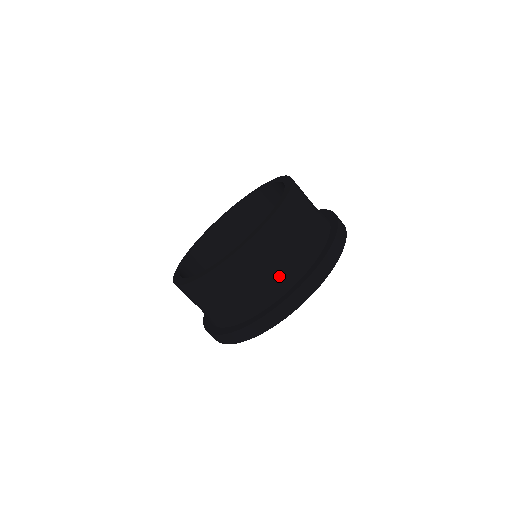
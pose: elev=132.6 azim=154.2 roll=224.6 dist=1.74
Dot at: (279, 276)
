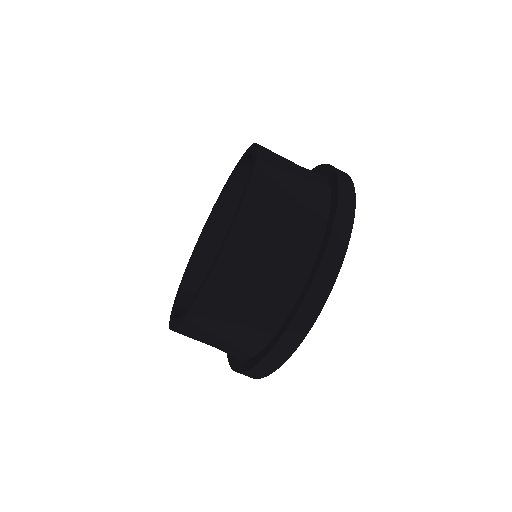
Dot at: (309, 172)
